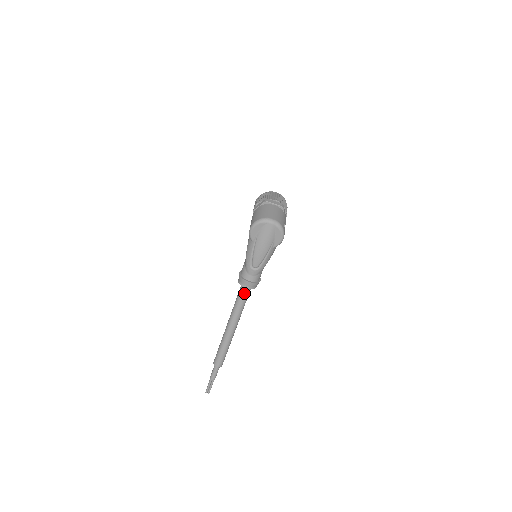
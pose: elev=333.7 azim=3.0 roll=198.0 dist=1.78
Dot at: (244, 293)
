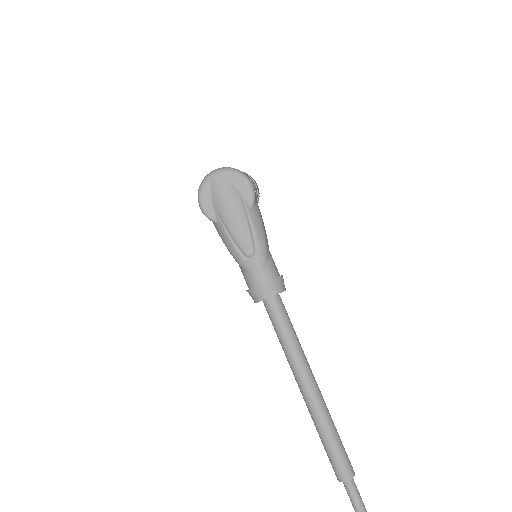
Dot at: (275, 312)
